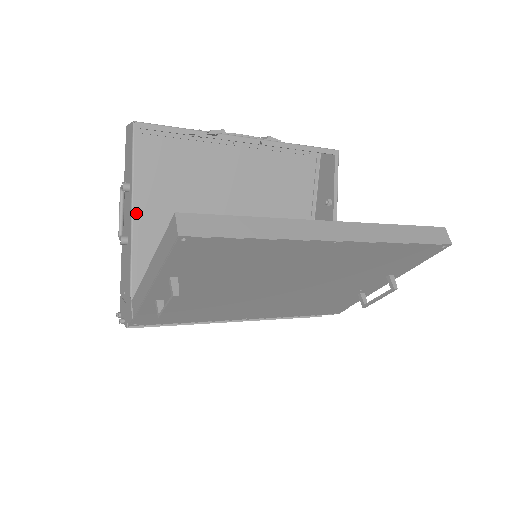
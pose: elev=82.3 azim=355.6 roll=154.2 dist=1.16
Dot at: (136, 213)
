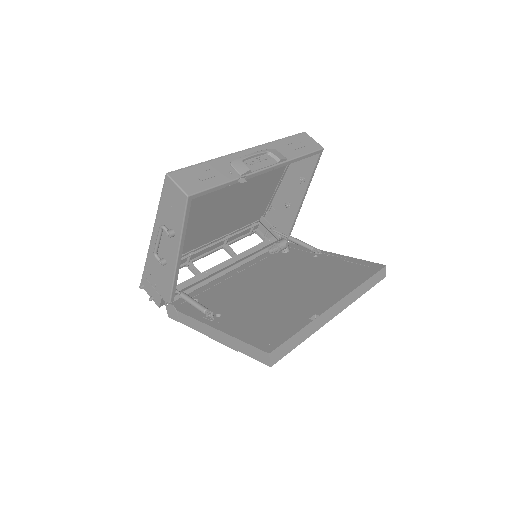
Dot at: (181, 255)
